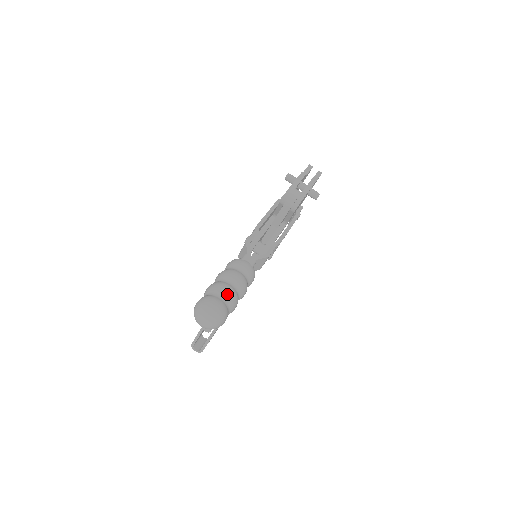
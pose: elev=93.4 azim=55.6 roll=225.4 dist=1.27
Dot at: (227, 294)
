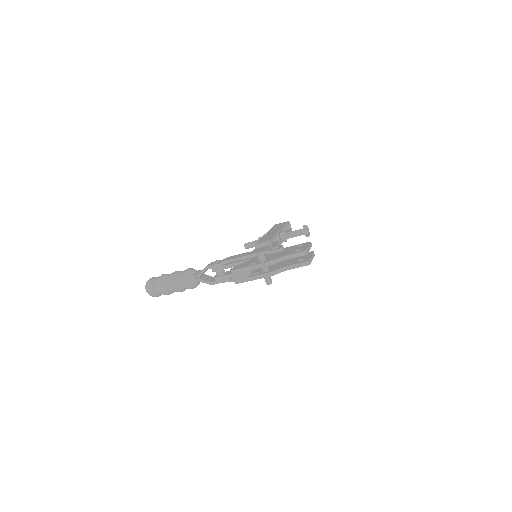
Dot at: (160, 290)
